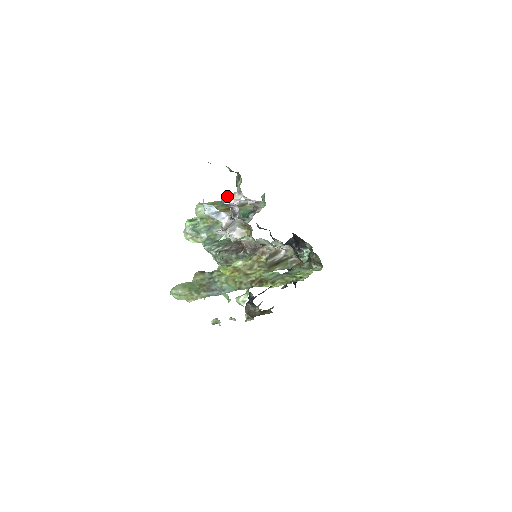
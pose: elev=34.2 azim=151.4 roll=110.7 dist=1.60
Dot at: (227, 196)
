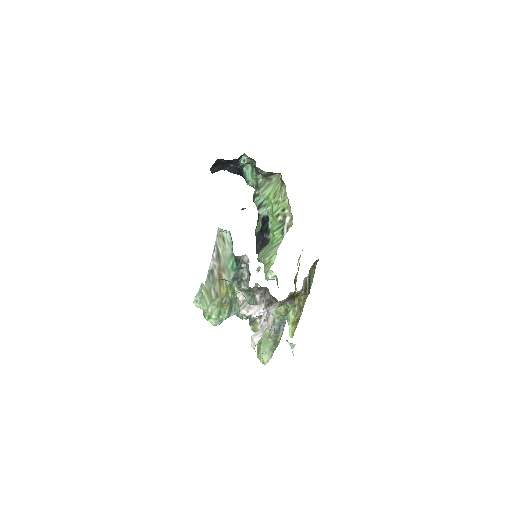
Dot at: (247, 314)
